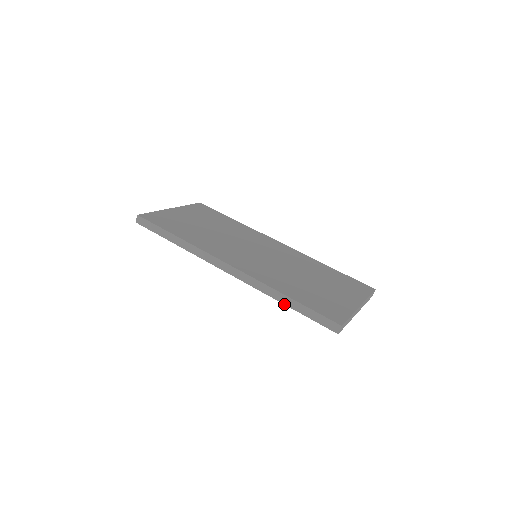
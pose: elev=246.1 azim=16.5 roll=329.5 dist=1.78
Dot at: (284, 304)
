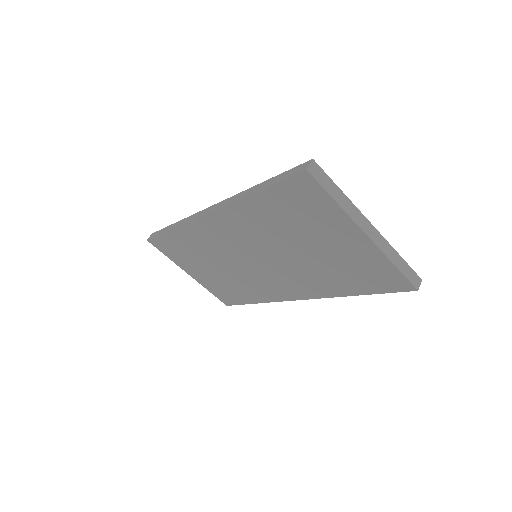
Dot at: (251, 194)
